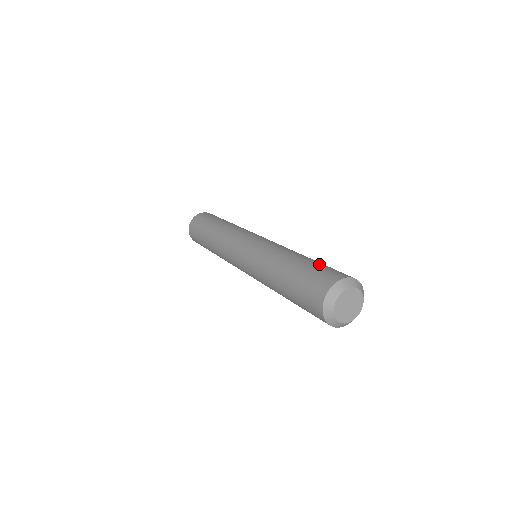
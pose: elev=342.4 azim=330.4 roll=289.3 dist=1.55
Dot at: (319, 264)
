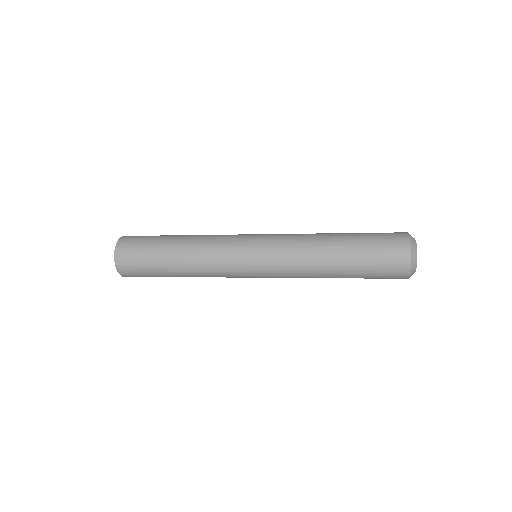
Dot at: occluded
